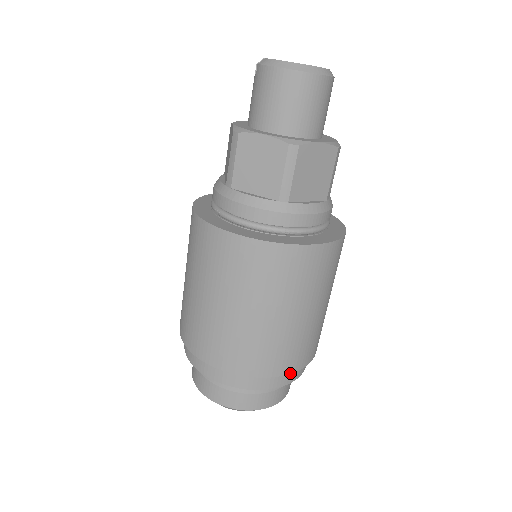
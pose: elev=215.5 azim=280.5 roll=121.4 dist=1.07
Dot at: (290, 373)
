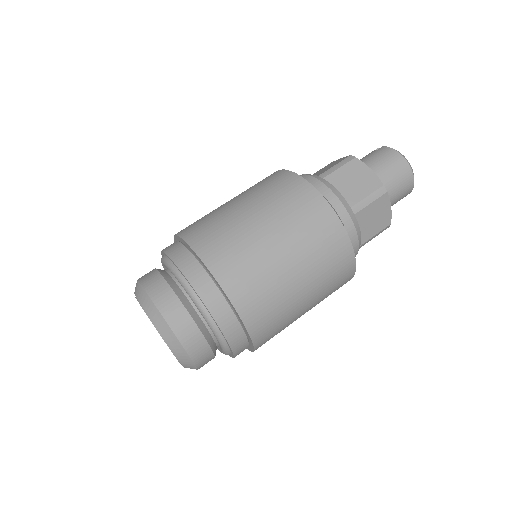
Dot at: (248, 331)
